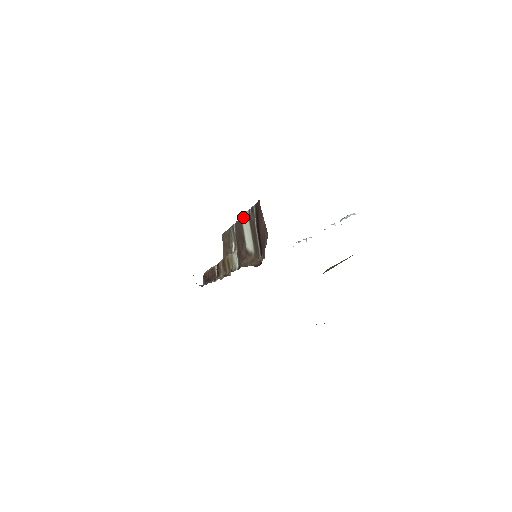
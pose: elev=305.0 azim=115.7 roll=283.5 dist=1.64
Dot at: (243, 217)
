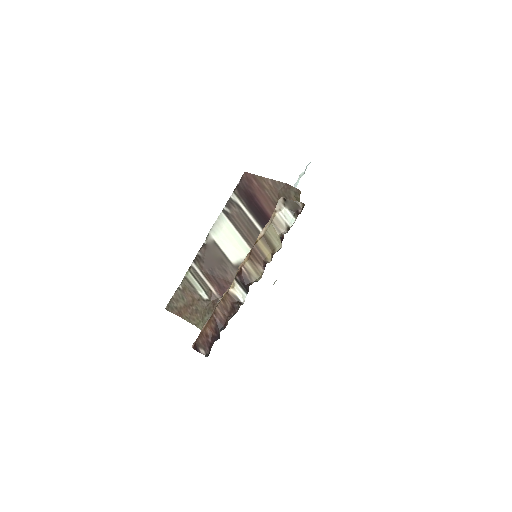
Dot at: (214, 230)
